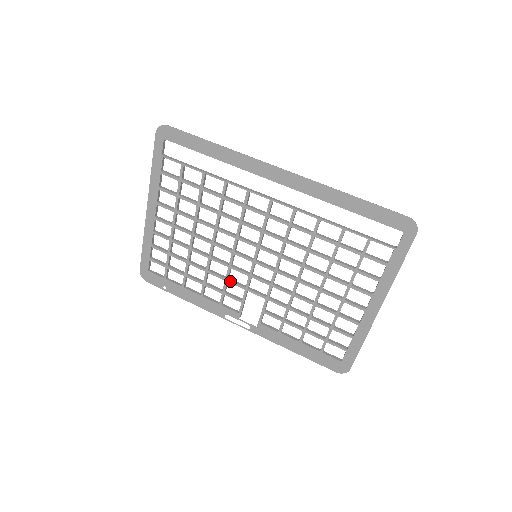
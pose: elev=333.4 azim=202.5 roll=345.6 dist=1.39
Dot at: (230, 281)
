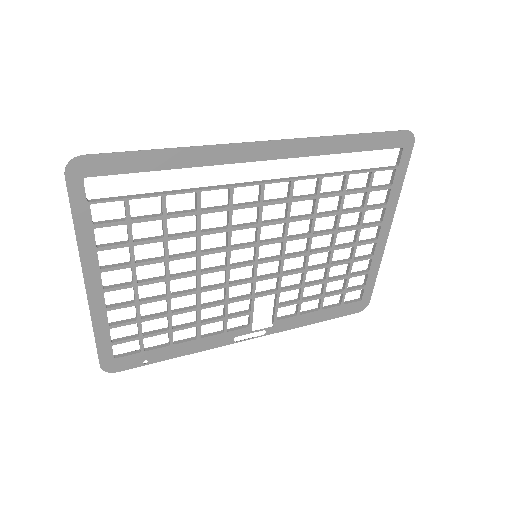
Dot at: (232, 301)
